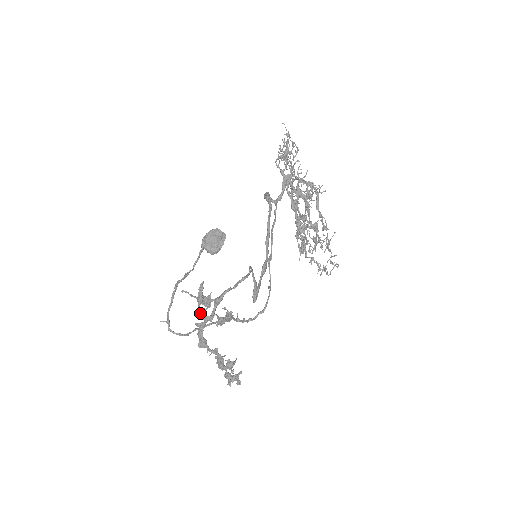
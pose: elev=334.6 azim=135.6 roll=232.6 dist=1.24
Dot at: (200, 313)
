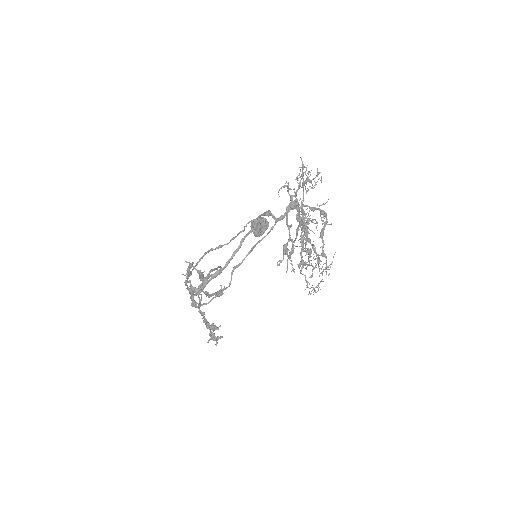
Dot at: (185, 283)
